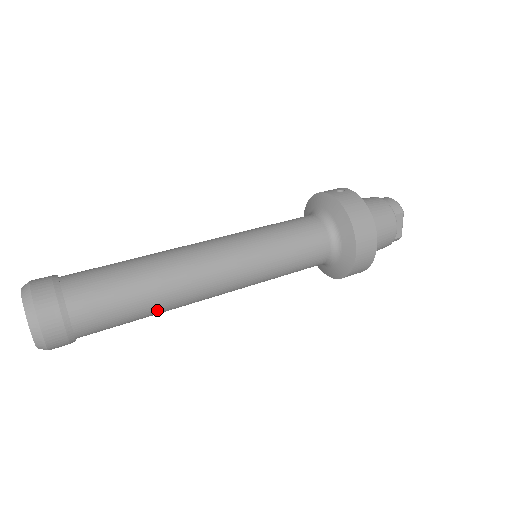
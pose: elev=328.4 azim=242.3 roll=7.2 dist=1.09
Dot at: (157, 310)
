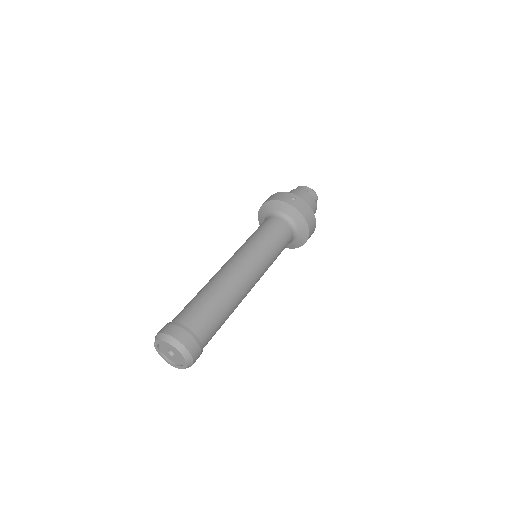
Dot at: occluded
